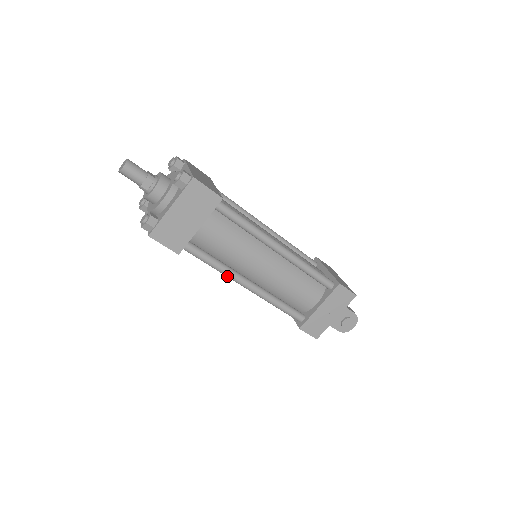
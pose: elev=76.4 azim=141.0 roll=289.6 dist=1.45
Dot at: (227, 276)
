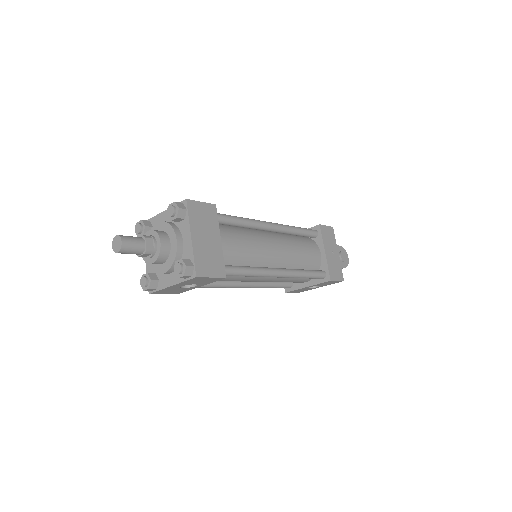
Dot at: (263, 275)
